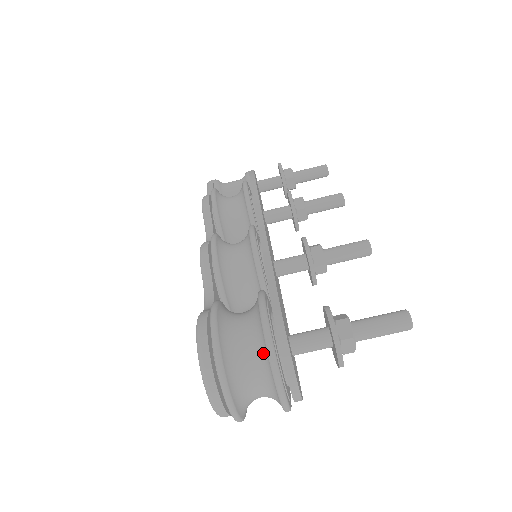
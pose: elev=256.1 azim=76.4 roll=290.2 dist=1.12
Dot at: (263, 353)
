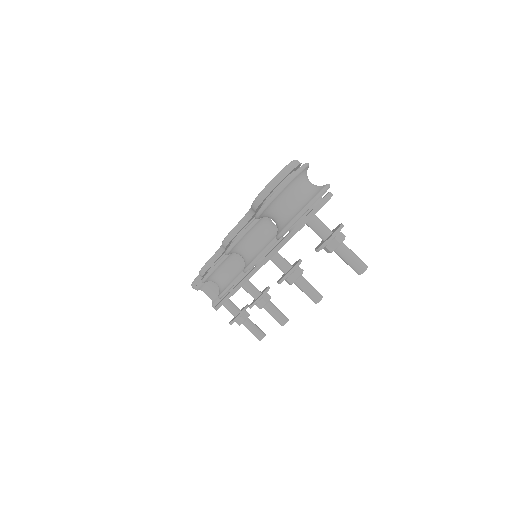
Dot at: occluded
